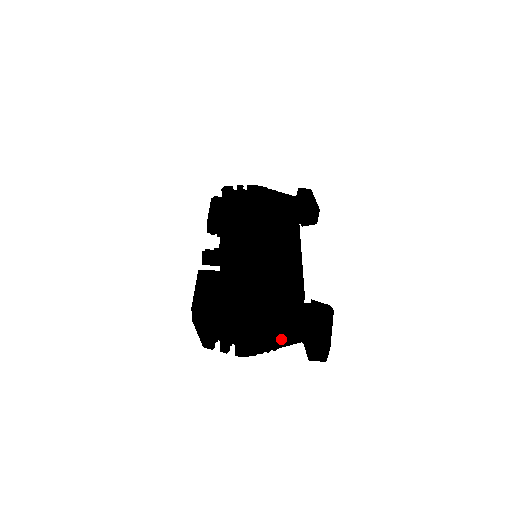
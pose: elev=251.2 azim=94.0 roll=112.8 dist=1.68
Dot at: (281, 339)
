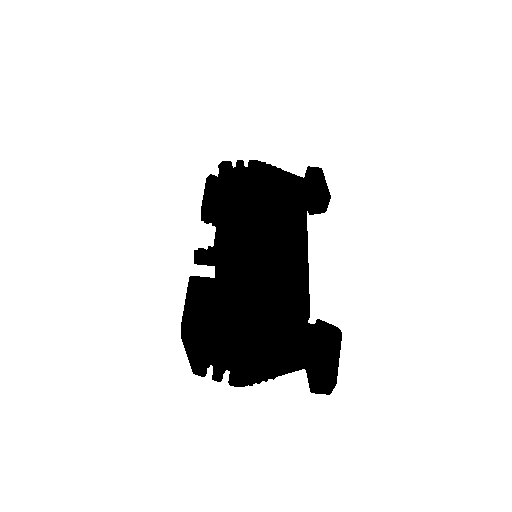
Dot at: (281, 369)
